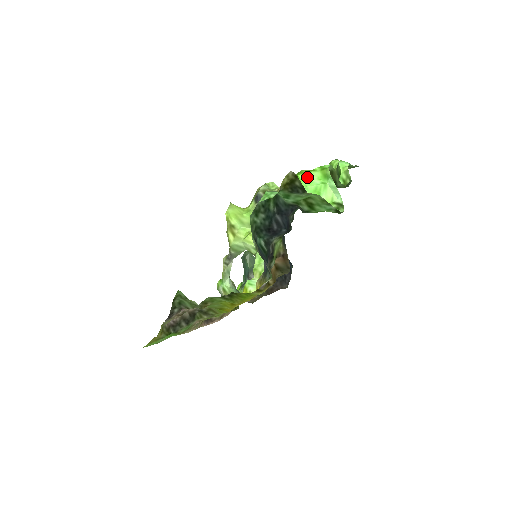
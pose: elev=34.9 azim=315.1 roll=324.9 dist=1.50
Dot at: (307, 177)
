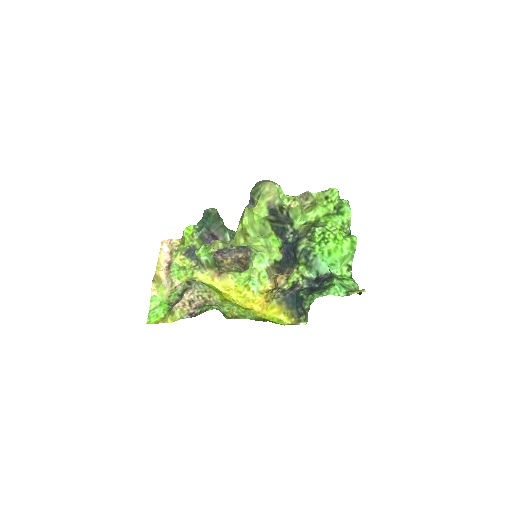
Dot at: (342, 247)
